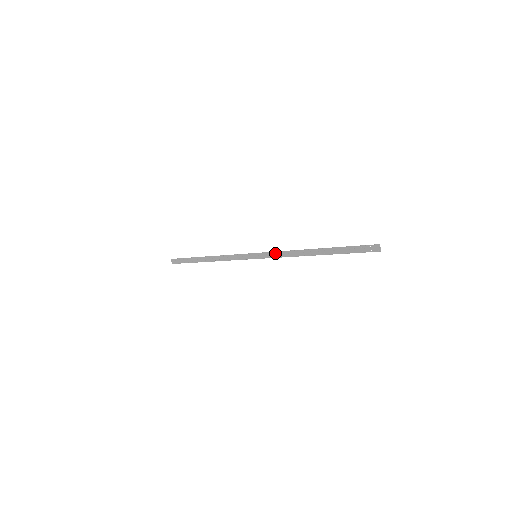
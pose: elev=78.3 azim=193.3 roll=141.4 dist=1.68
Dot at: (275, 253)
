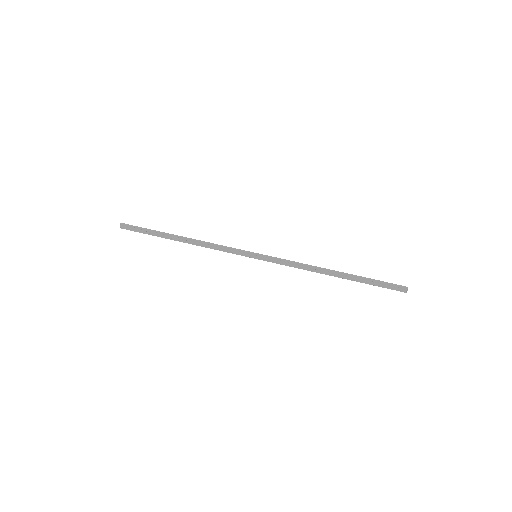
Dot at: (284, 261)
